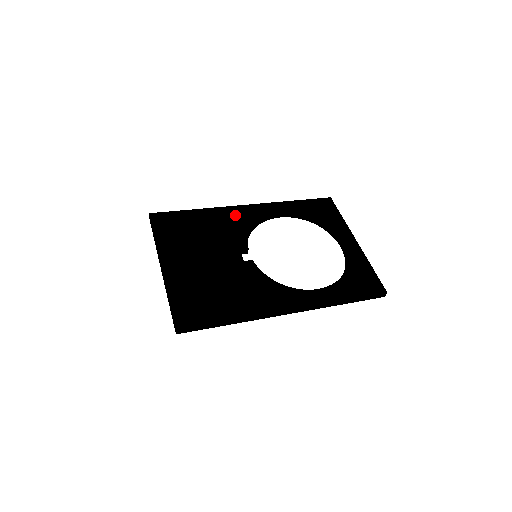
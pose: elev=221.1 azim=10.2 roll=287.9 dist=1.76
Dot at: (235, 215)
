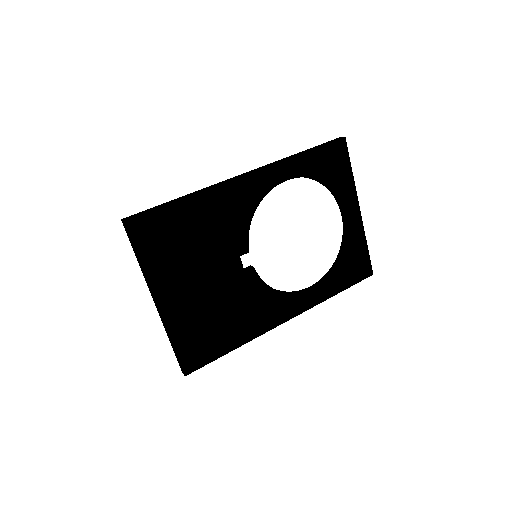
Dot at: (233, 198)
